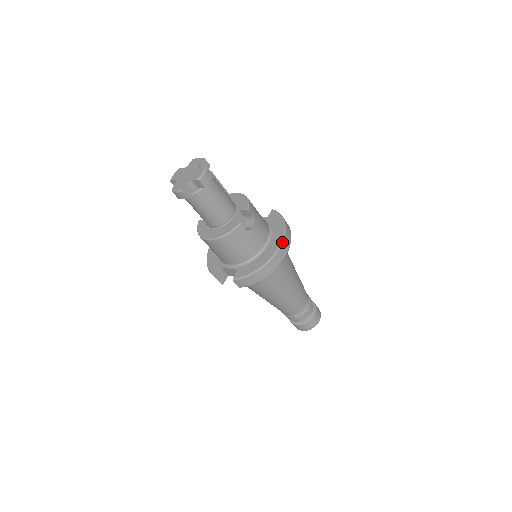
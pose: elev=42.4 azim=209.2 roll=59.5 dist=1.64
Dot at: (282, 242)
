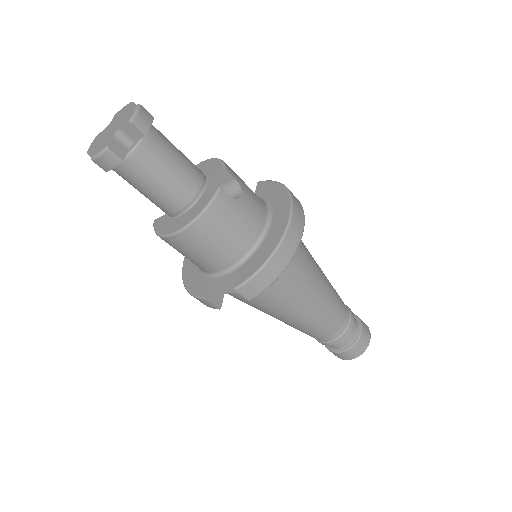
Dot at: (292, 207)
